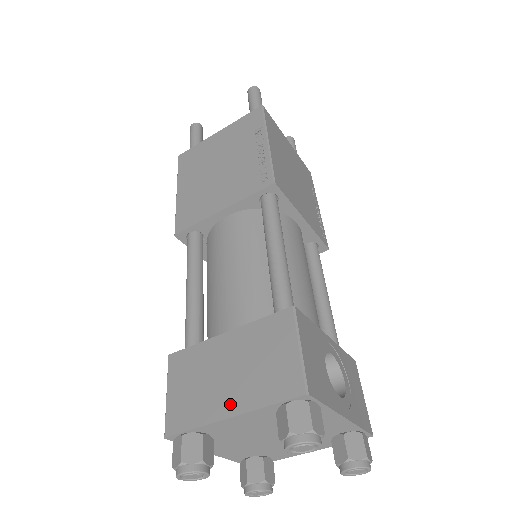
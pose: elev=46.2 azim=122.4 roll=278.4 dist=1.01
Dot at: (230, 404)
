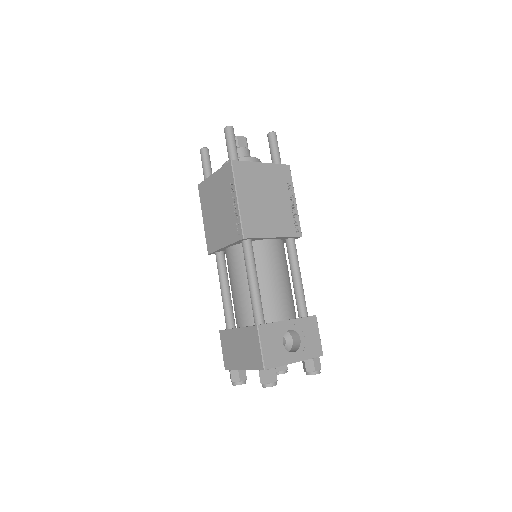
Dot at: (242, 364)
